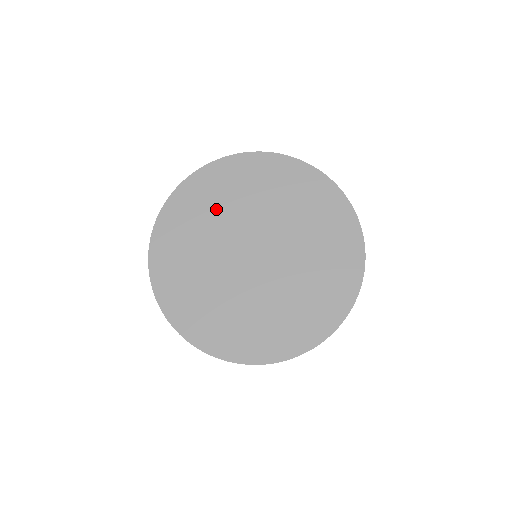
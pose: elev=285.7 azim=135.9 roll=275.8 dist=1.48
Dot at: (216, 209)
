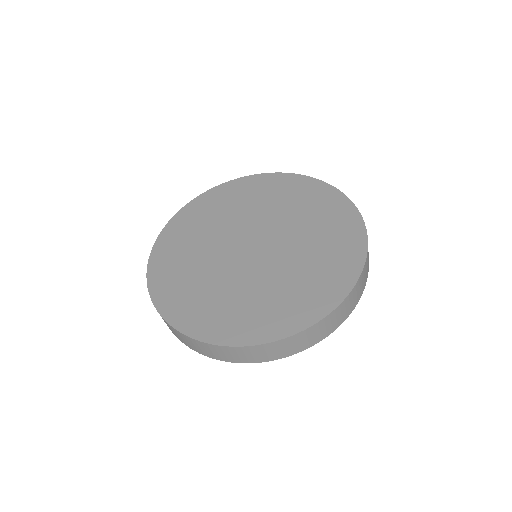
Dot at: (207, 226)
